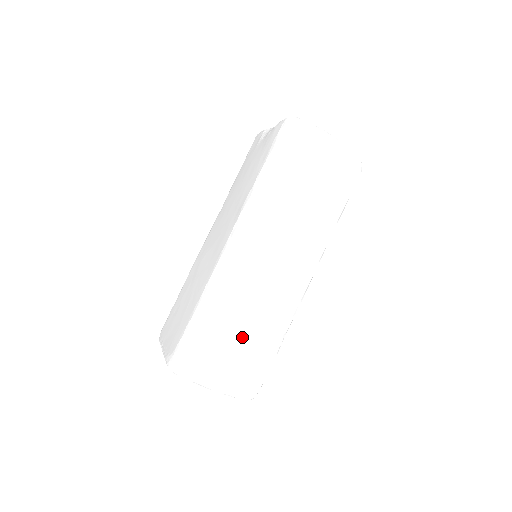
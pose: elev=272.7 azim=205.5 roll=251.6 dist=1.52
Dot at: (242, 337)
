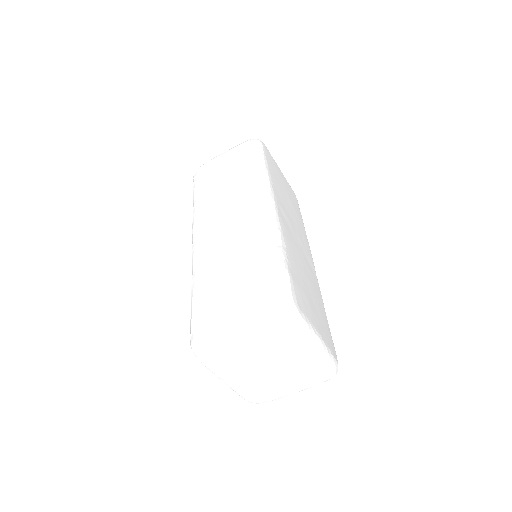
Dot at: (238, 277)
